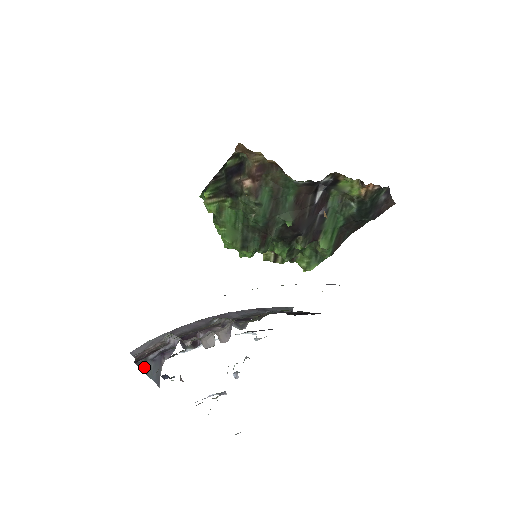
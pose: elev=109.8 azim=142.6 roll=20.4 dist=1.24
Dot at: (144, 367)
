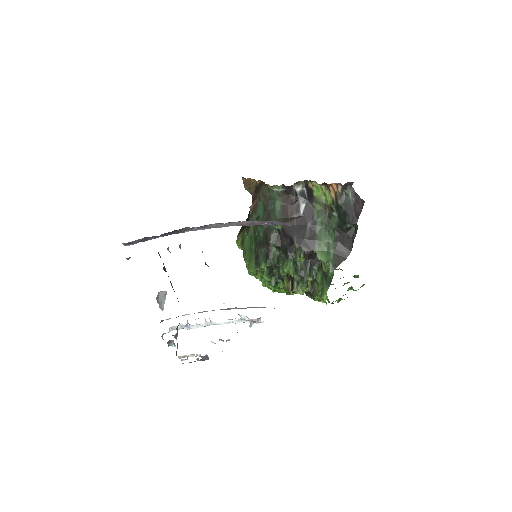
Dot at: occluded
